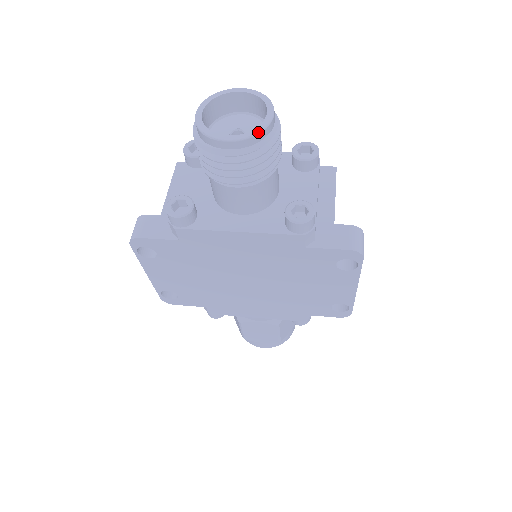
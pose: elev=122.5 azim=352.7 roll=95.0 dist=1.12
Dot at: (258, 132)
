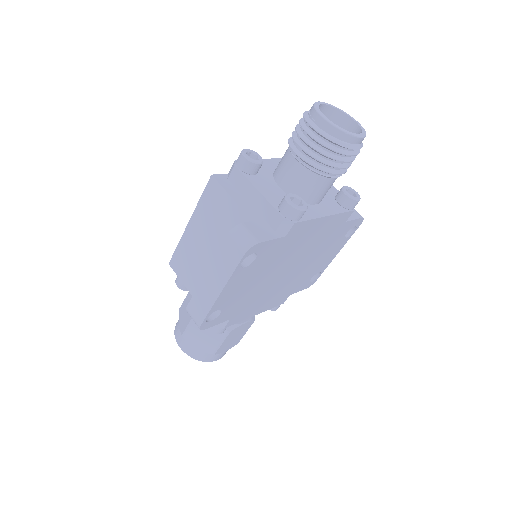
Dot at: (365, 132)
